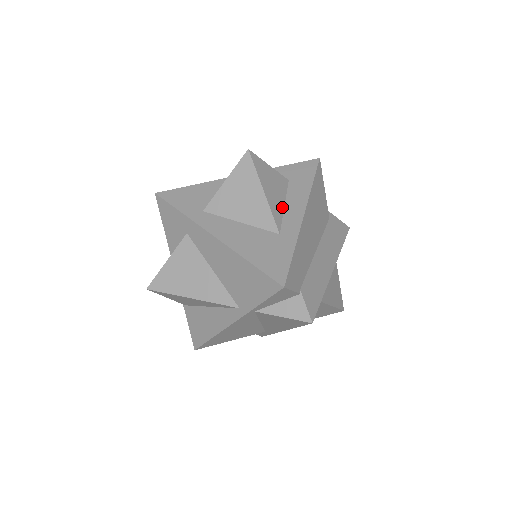
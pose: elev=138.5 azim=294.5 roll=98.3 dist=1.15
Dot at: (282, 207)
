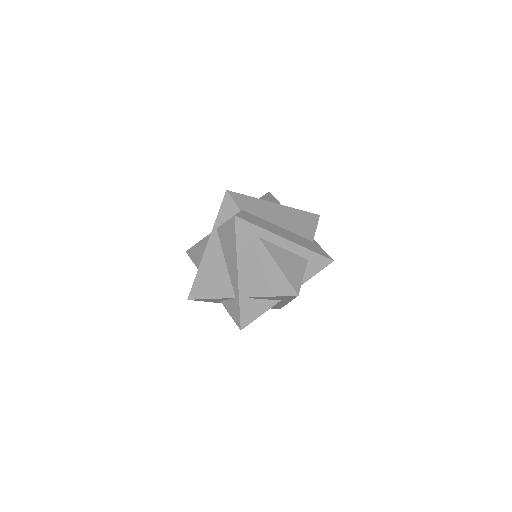
Dot at: occluded
